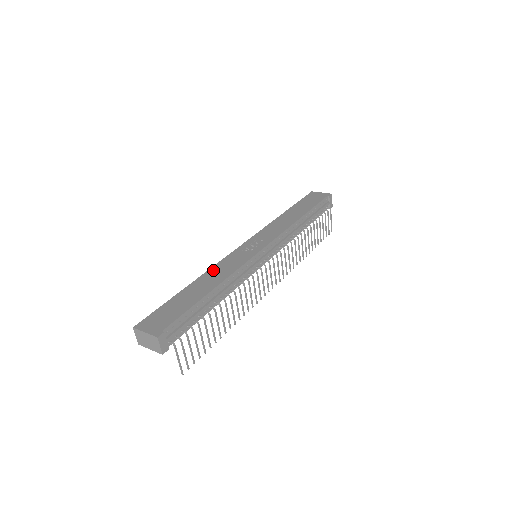
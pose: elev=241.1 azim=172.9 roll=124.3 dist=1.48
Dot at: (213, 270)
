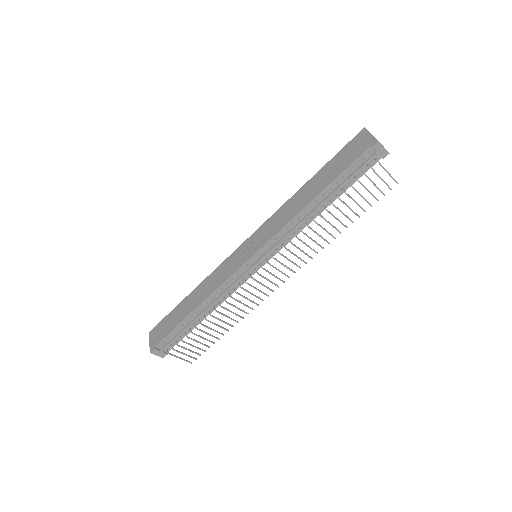
Dot at: (208, 279)
